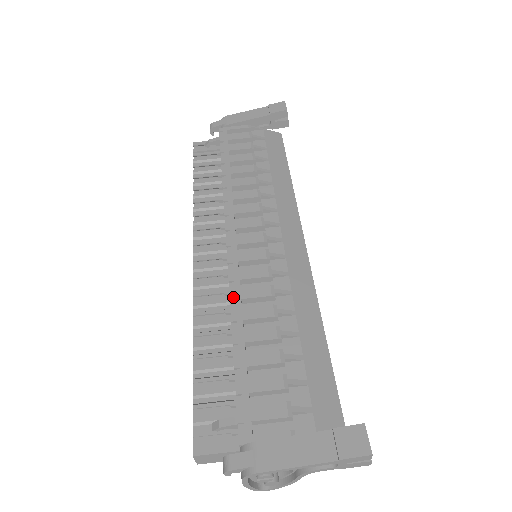
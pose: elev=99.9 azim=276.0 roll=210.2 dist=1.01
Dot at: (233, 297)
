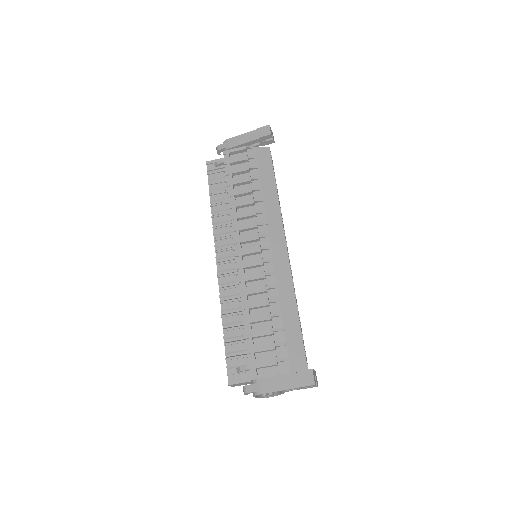
Dot at: (242, 293)
